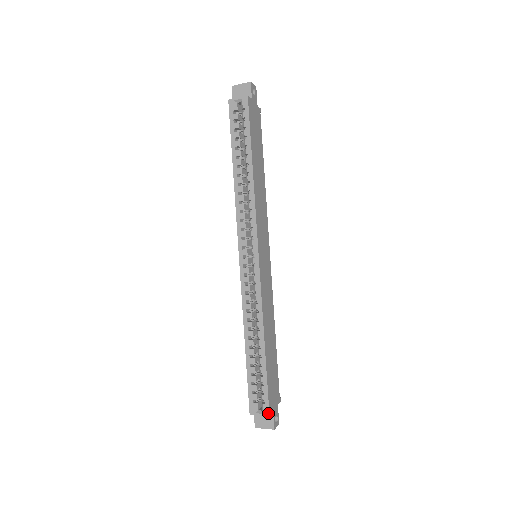
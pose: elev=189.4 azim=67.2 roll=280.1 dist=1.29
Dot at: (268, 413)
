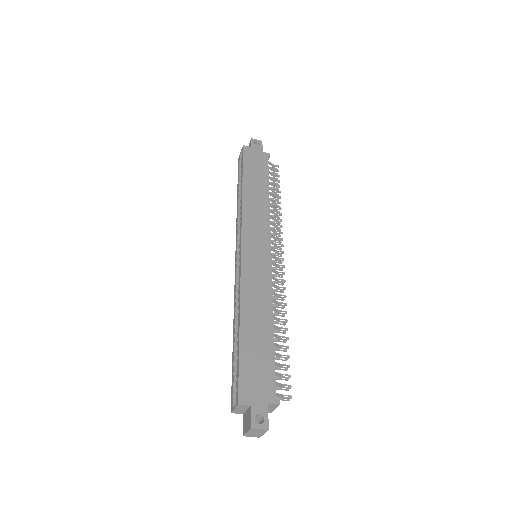
Dot at: (237, 401)
